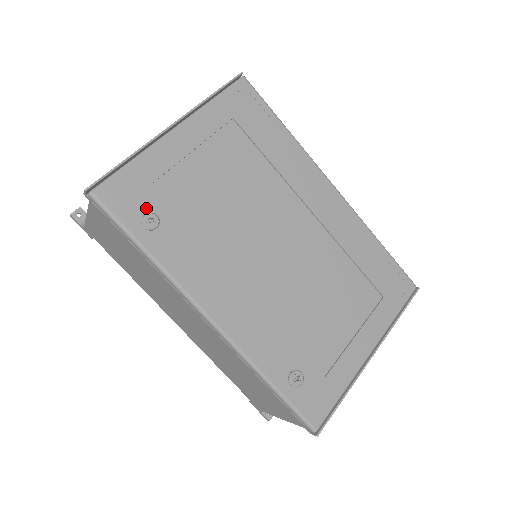
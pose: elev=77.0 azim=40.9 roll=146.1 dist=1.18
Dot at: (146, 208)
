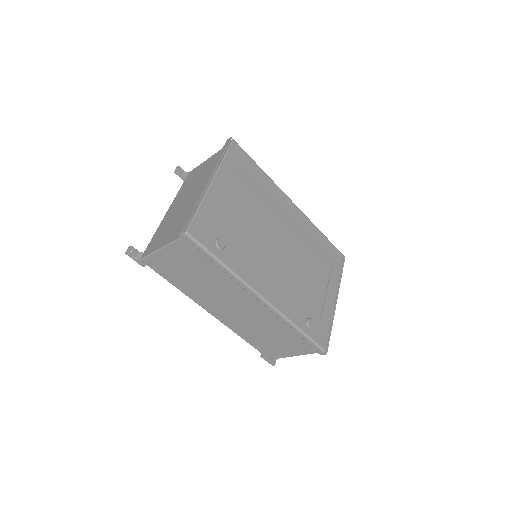
Dot at: (215, 236)
